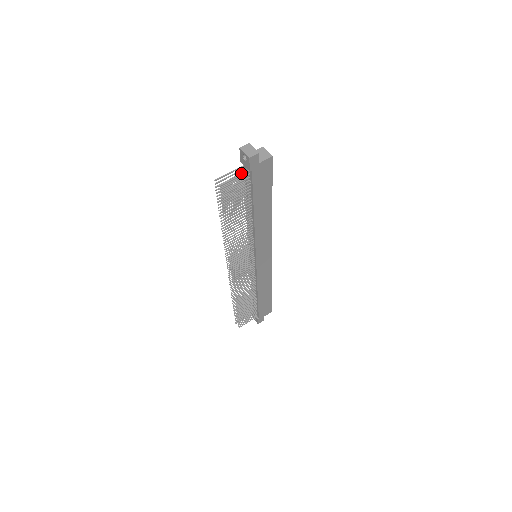
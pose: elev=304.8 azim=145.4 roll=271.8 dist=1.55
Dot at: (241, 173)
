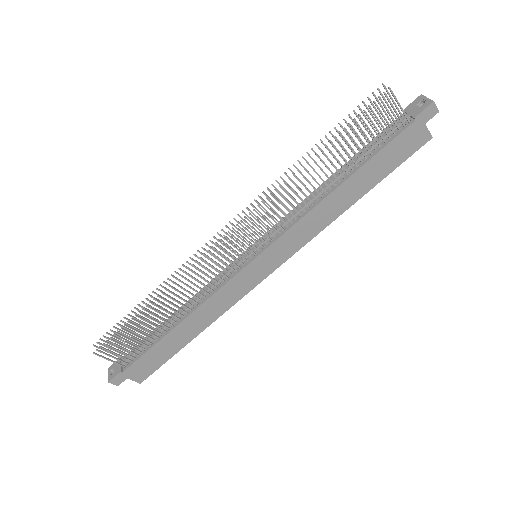
Dot at: (391, 121)
